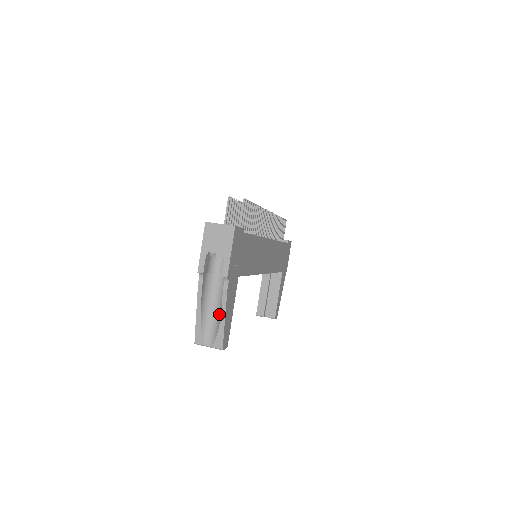
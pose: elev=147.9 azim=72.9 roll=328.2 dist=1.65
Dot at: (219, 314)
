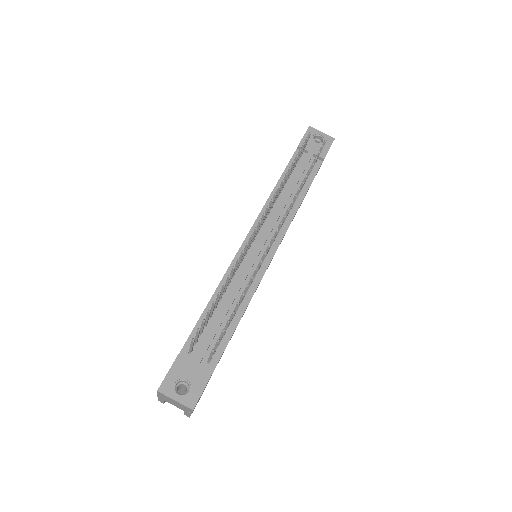
Dot at: occluded
